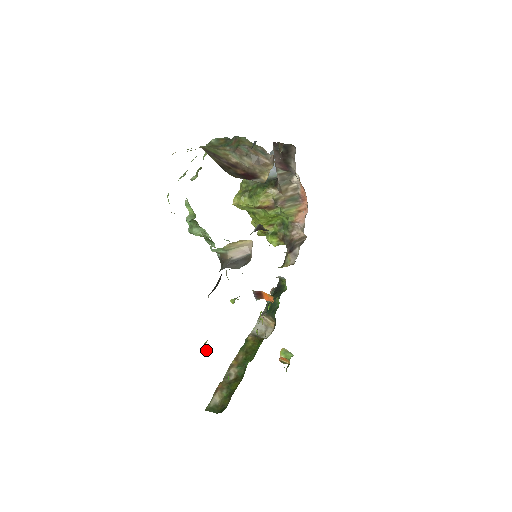
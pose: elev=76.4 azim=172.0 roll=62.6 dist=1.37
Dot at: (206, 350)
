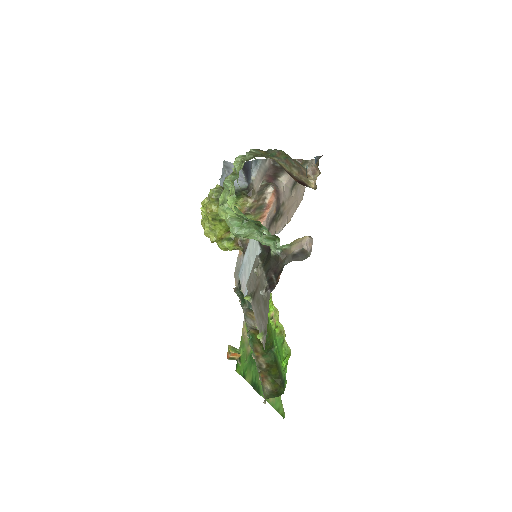
Dot at: (262, 342)
